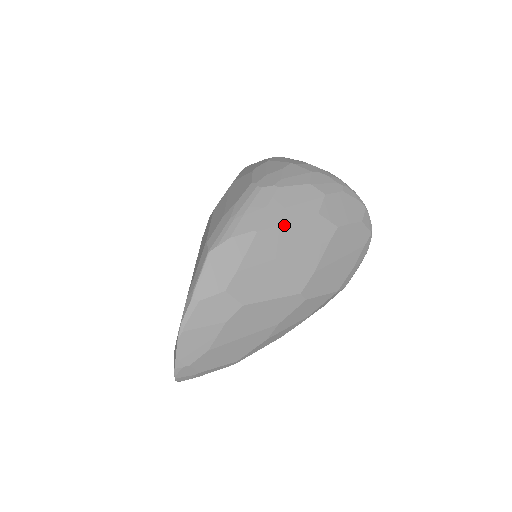
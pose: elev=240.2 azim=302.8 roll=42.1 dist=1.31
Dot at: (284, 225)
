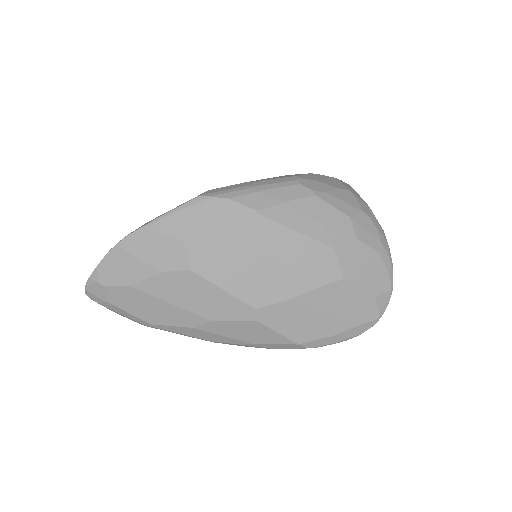
Dot at: (290, 230)
